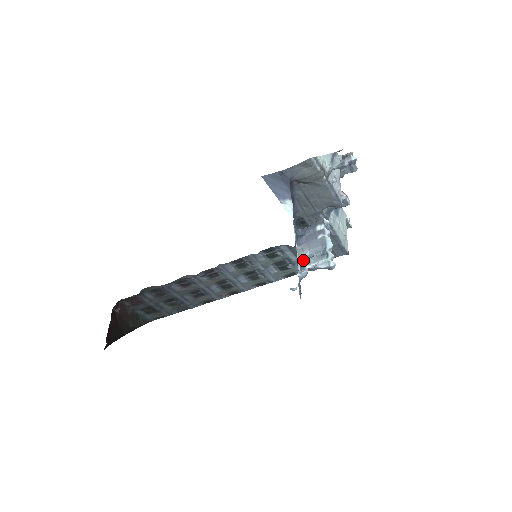
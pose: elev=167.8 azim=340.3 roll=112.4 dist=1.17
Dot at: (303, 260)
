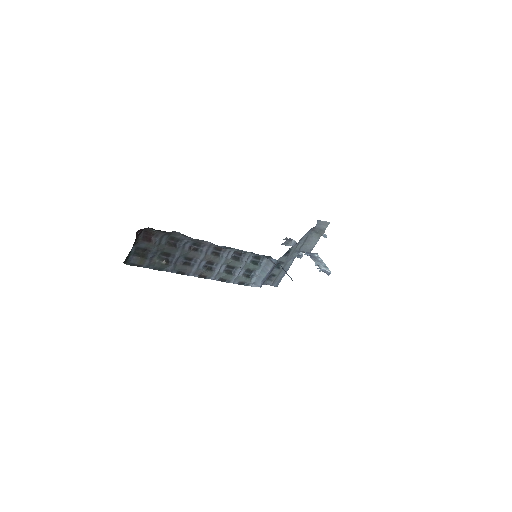
Dot at: occluded
